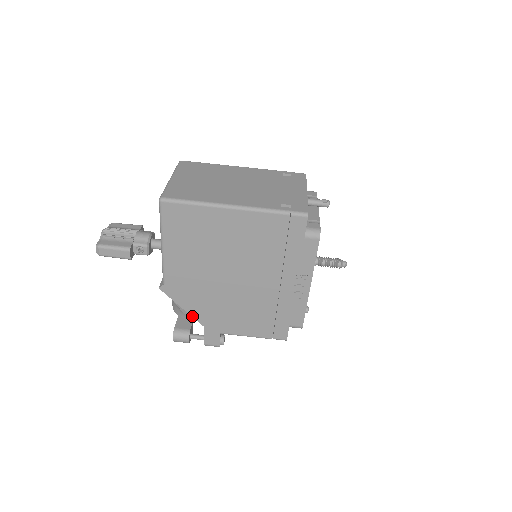
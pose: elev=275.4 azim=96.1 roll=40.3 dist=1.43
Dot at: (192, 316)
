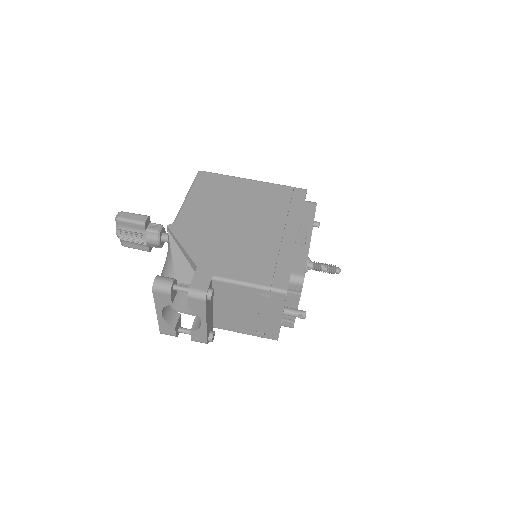
Dot at: (188, 255)
